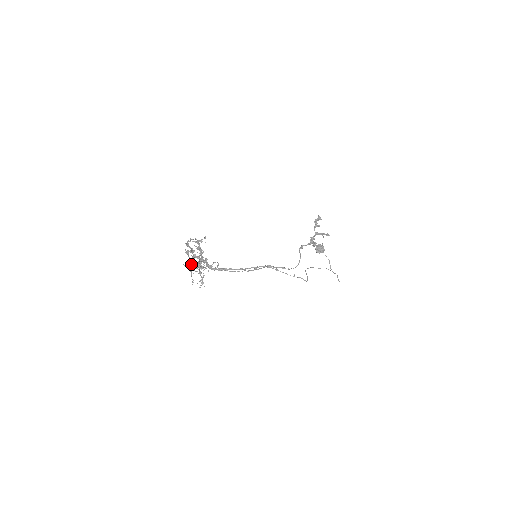
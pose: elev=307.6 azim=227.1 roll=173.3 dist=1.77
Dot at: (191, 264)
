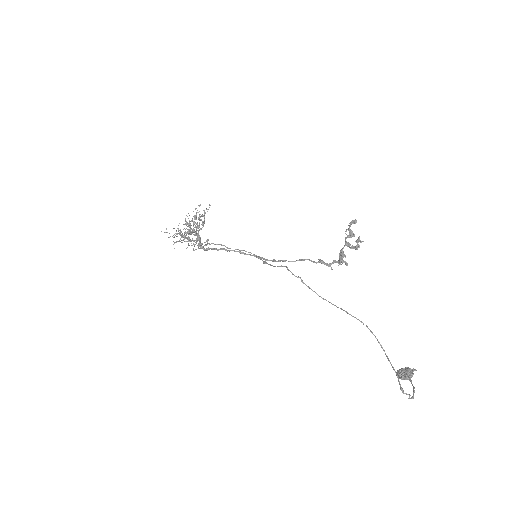
Dot at: occluded
